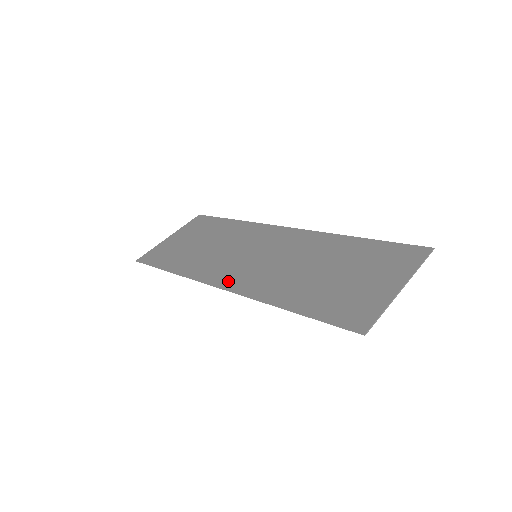
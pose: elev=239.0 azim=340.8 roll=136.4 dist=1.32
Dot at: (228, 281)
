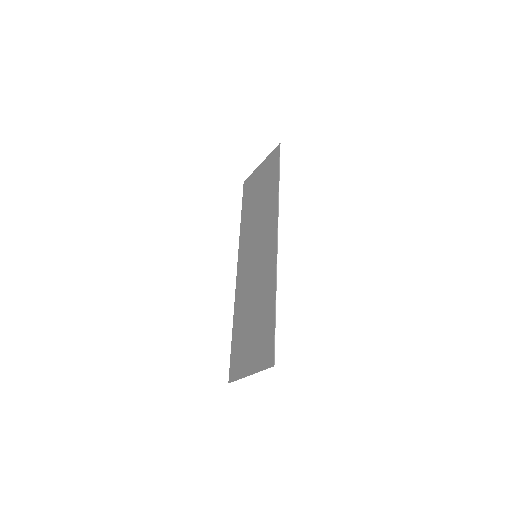
Dot at: (240, 269)
